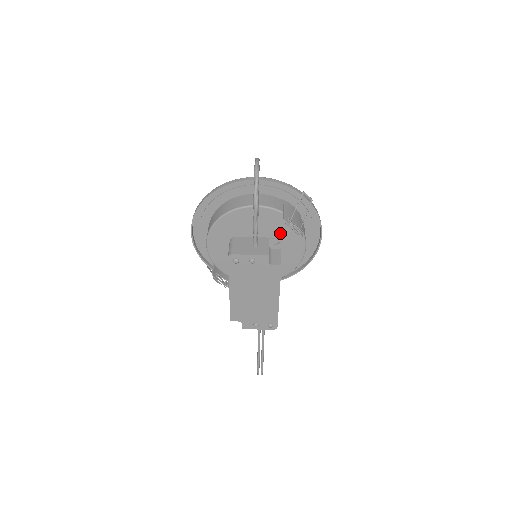
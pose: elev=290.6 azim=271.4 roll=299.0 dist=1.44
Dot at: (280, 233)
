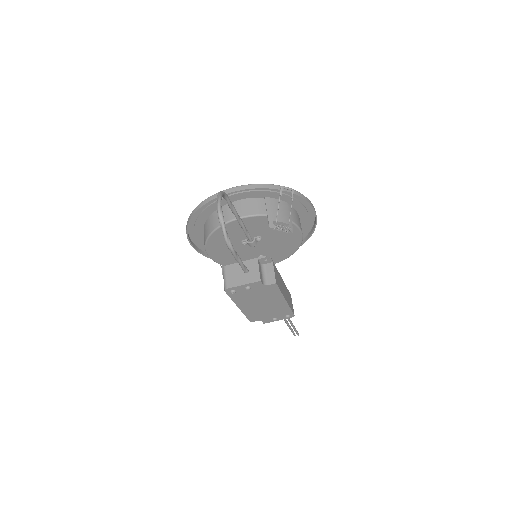
Dot at: (272, 230)
